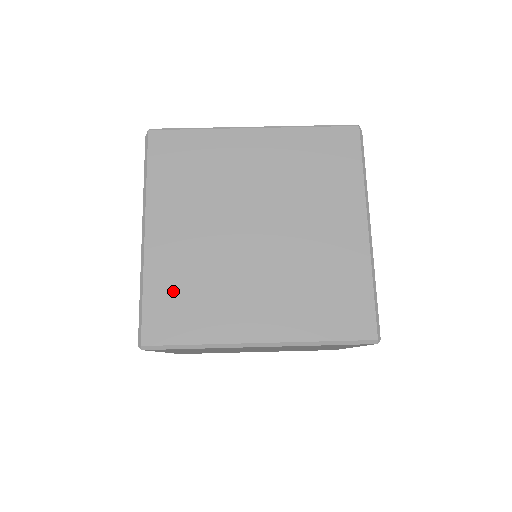
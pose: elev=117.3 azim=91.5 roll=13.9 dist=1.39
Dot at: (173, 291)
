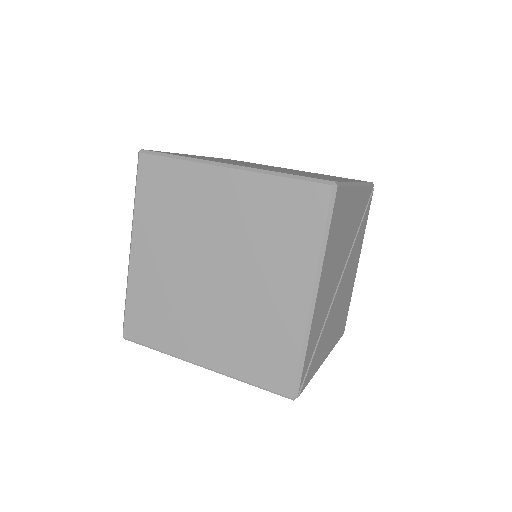
Dot at: occluded
